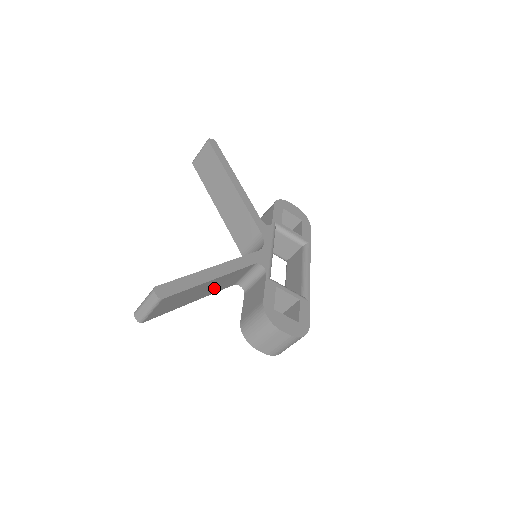
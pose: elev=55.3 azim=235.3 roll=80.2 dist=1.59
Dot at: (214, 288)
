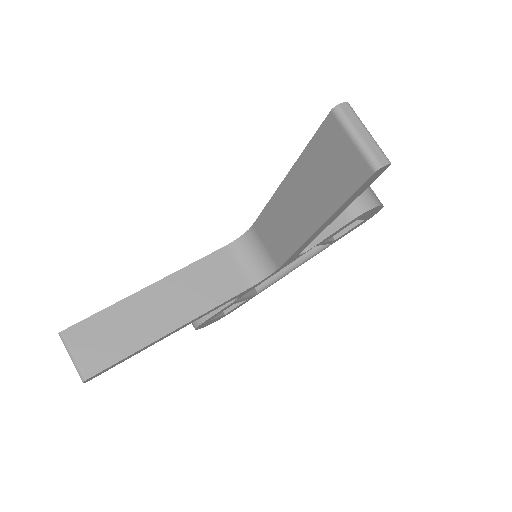
Dot at: occluded
